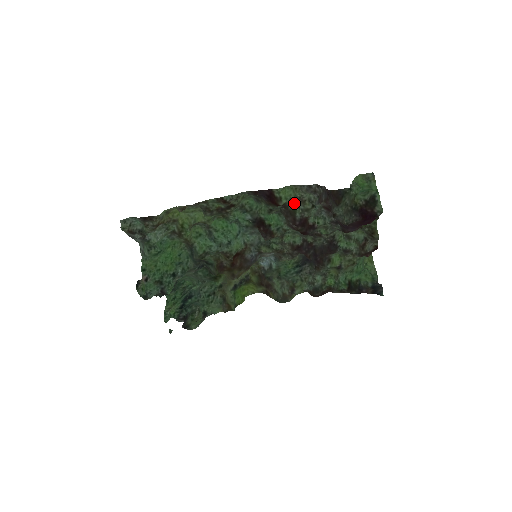
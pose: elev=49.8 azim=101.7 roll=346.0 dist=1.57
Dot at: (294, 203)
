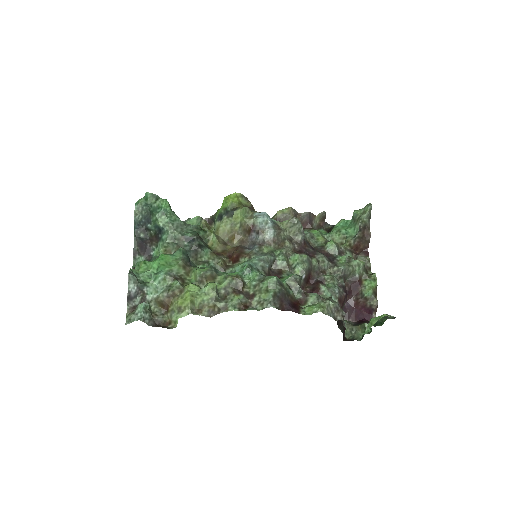
Dot at: (315, 294)
